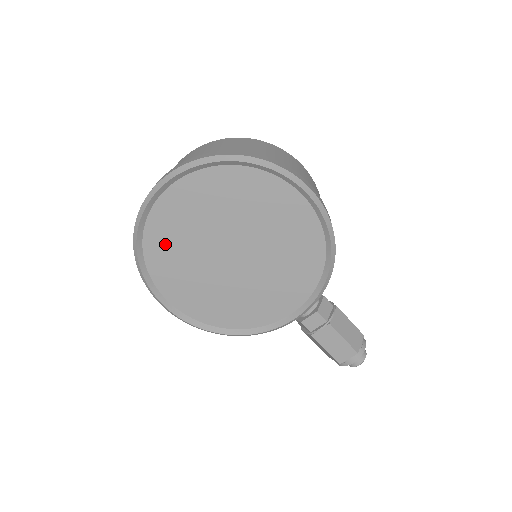
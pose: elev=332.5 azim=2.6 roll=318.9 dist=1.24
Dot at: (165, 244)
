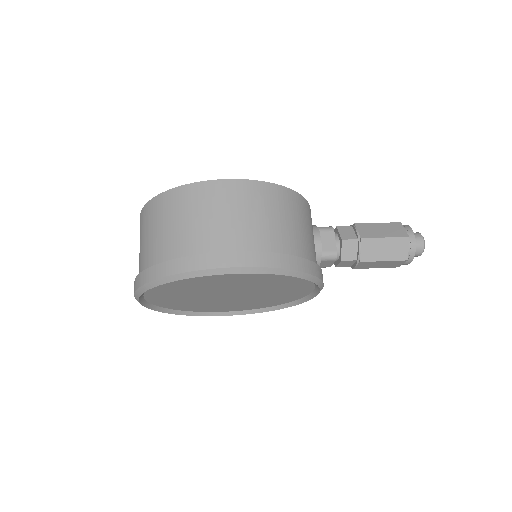
Dot at: (184, 305)
